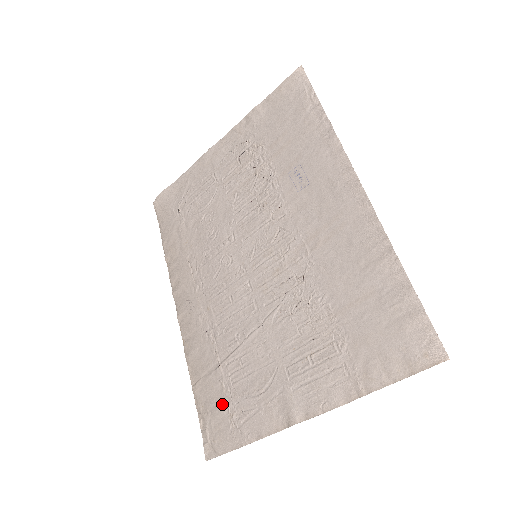
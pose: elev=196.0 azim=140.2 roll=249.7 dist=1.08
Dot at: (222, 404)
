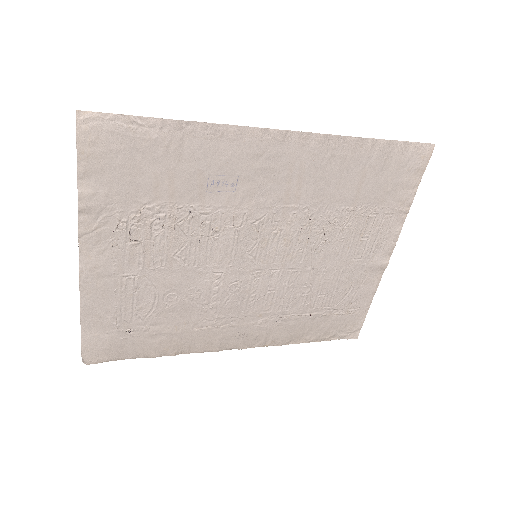
Dot at: (336, 318)
